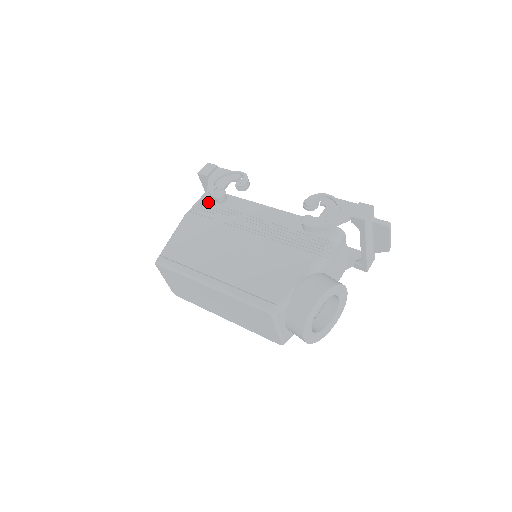
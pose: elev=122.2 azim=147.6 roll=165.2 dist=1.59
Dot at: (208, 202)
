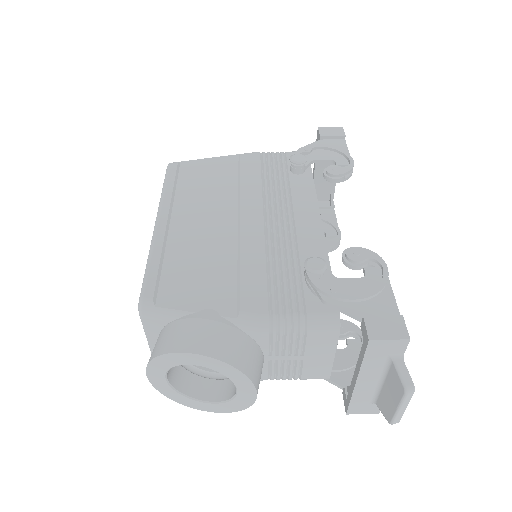
Dot at: (286, 160)
